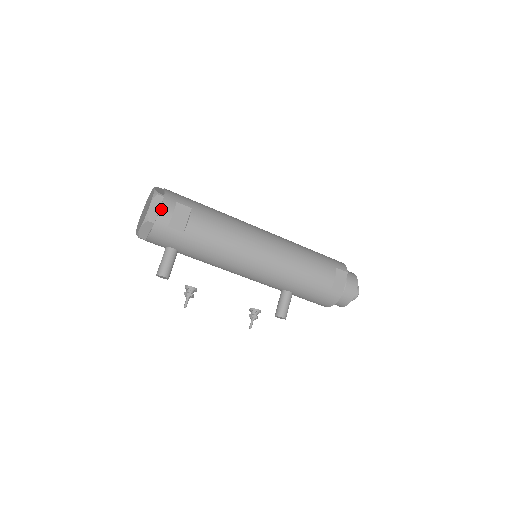
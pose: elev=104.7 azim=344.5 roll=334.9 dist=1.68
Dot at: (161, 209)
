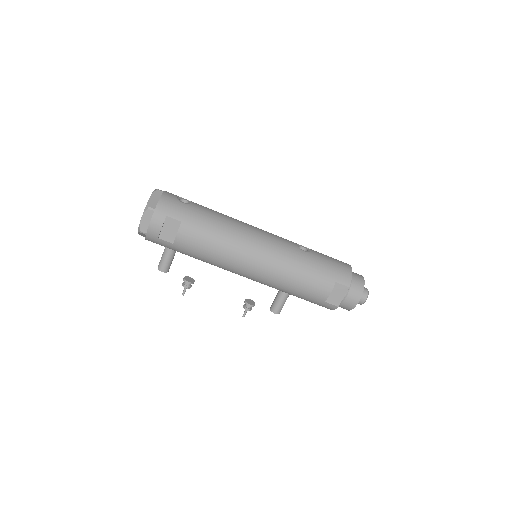
Dot at: (150, 224)
